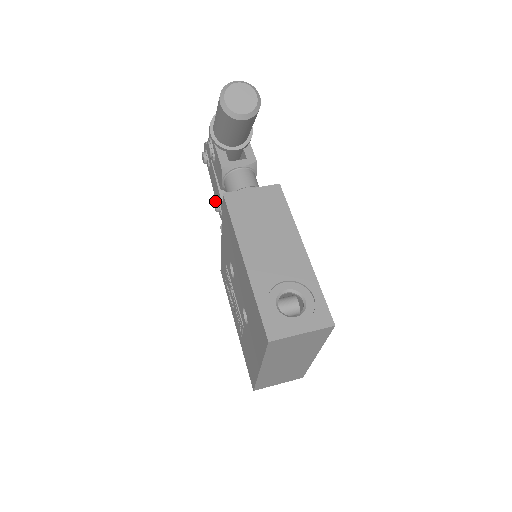
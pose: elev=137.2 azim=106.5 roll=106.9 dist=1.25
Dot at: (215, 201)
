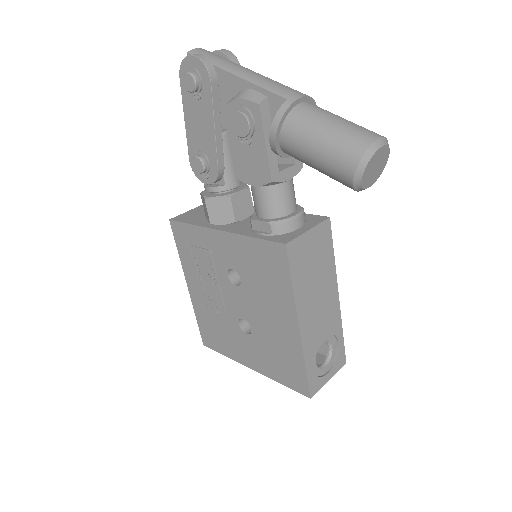
Dot at: (203, 163)
